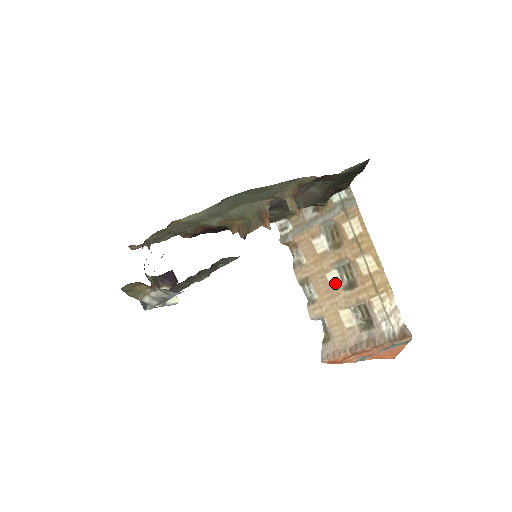
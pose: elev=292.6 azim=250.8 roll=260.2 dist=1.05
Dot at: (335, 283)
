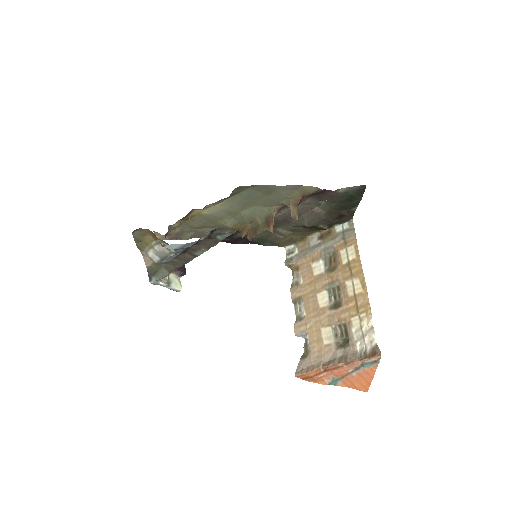
Dot at: (323, 302)
